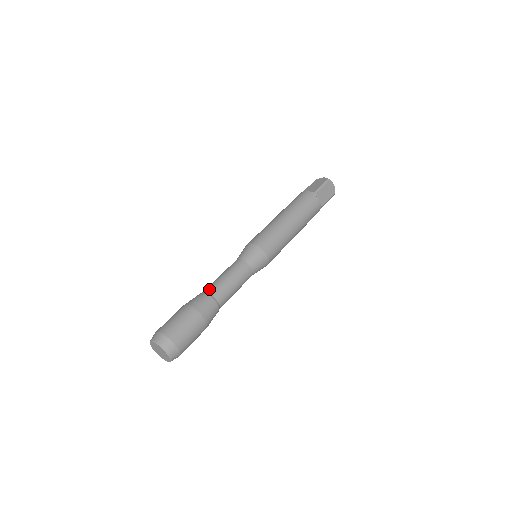
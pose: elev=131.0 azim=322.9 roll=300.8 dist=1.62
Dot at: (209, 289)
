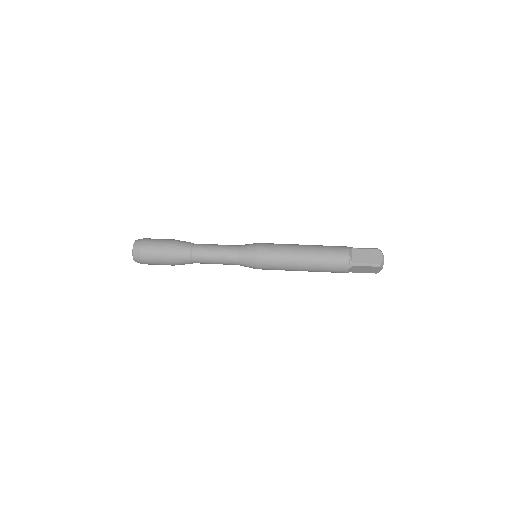
Dot at: (196, 250)
